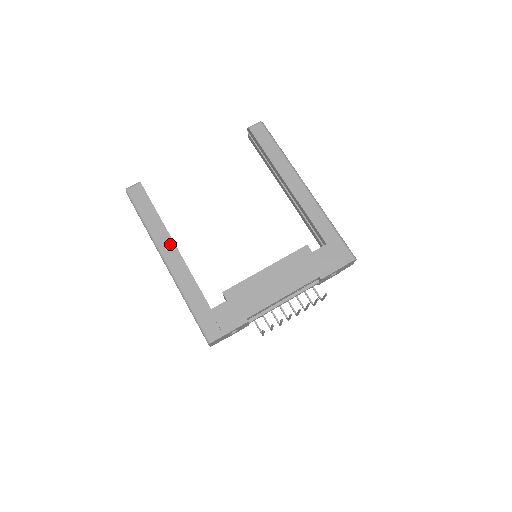
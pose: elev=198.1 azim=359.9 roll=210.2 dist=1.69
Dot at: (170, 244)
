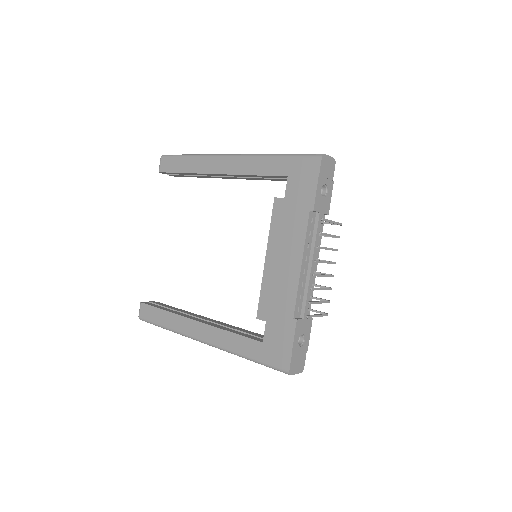
Dot at: (193, 324)
